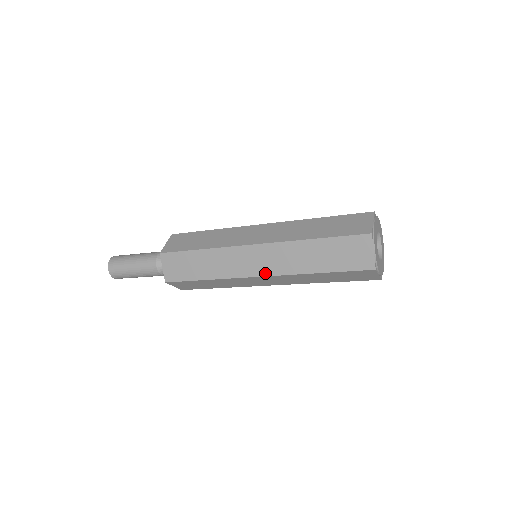
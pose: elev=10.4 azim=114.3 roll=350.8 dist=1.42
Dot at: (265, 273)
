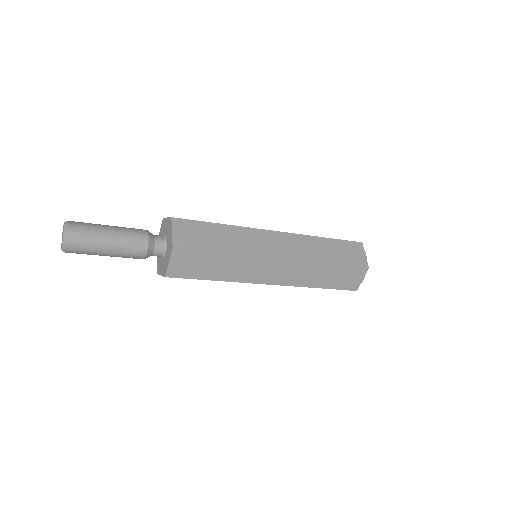
Dot at: (278, 283)
